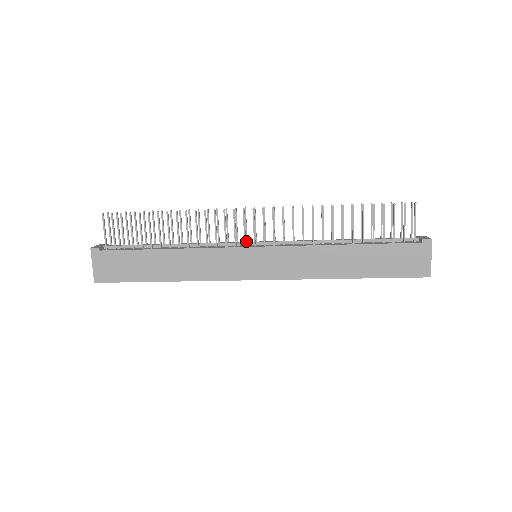
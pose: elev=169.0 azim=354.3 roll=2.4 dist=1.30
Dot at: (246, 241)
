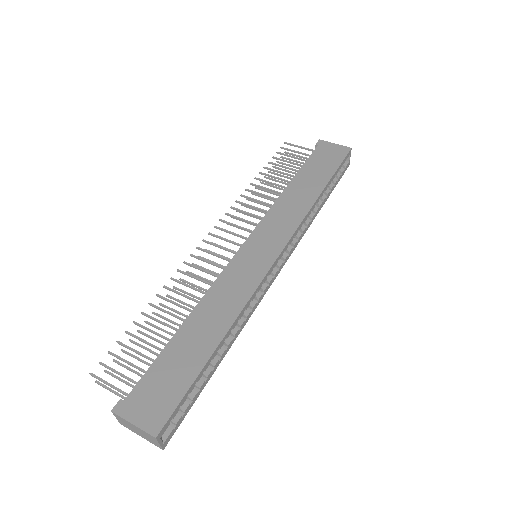
Dot at: occluded
